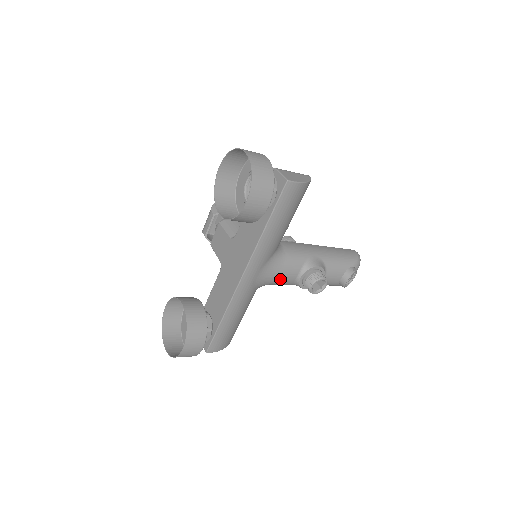
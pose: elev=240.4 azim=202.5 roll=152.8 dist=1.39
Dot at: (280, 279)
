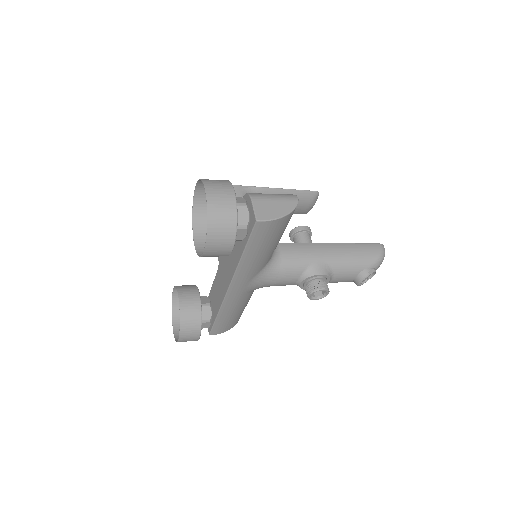
Dot at: (277, 284)
